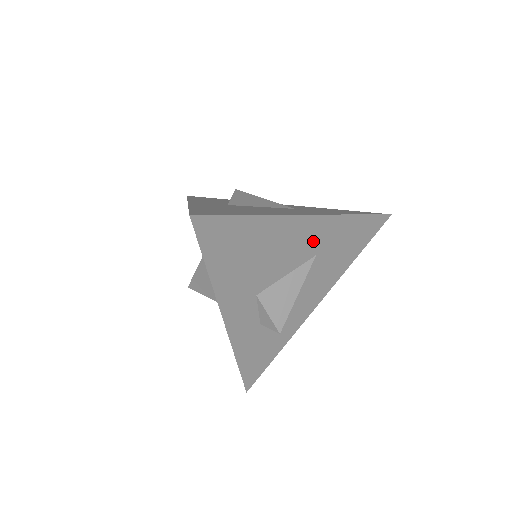
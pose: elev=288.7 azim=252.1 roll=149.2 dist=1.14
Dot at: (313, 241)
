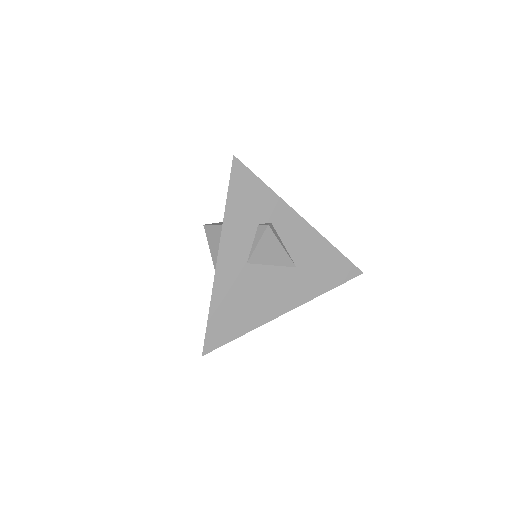
Dot at: occluded
